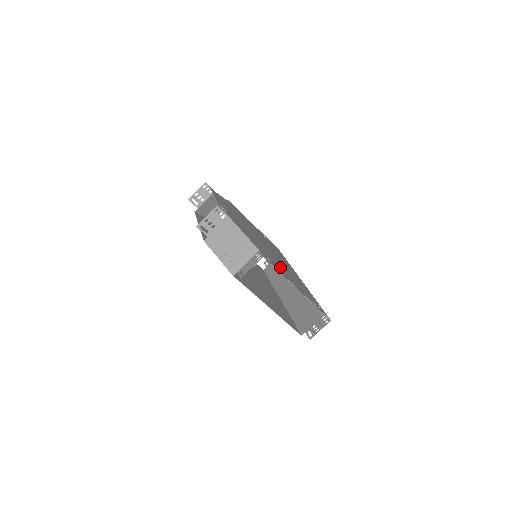
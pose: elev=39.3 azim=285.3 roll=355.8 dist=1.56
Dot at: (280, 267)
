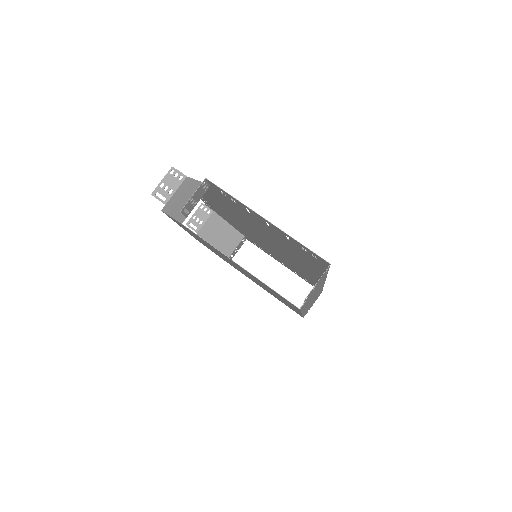
Dot at: (256, 222)
